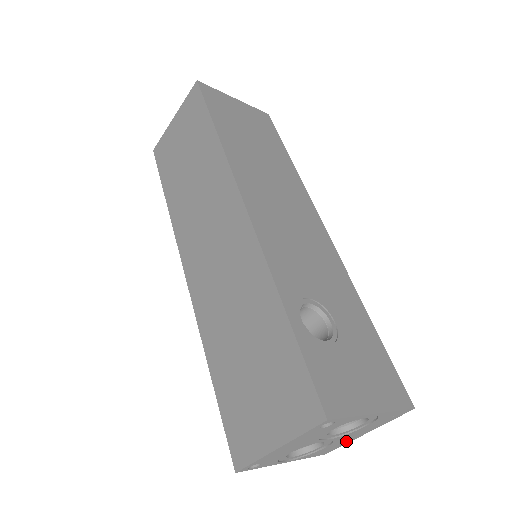
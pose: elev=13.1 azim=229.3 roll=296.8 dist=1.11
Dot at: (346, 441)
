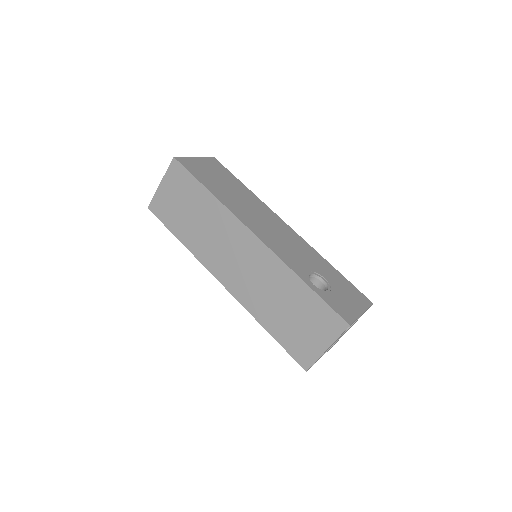
Dot at: occluded
